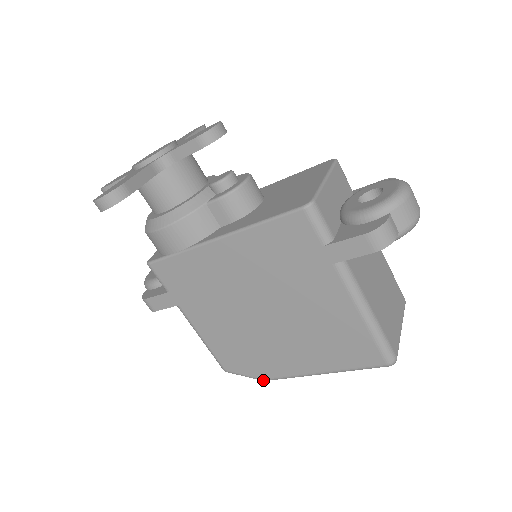
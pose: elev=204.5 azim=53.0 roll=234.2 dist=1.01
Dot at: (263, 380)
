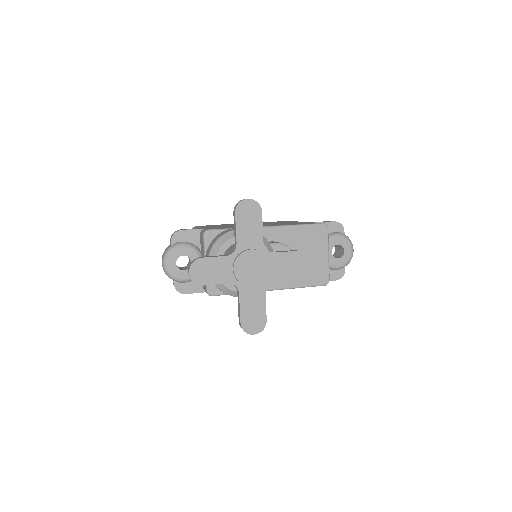
Dot at: occluded
